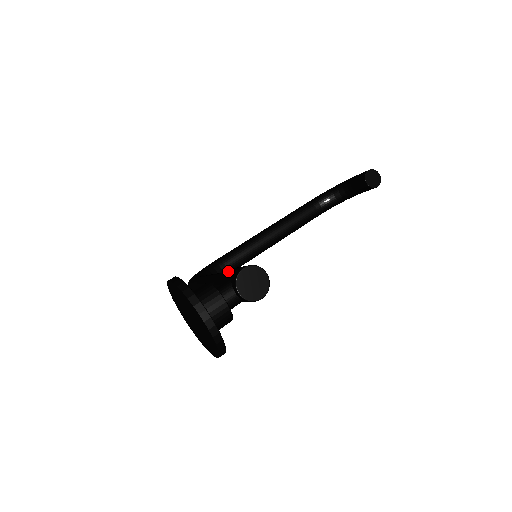
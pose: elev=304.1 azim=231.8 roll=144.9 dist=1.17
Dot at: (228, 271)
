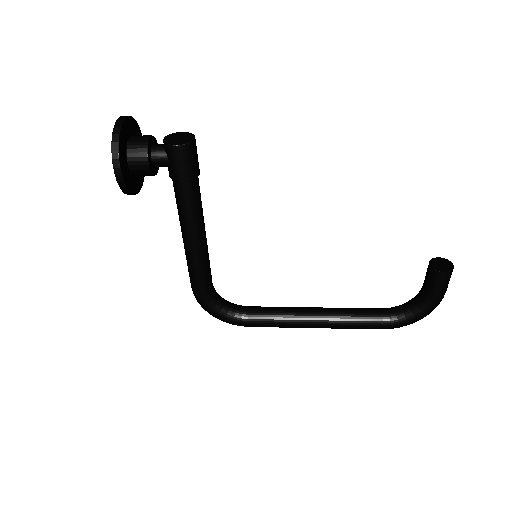
Dot at: occluded
